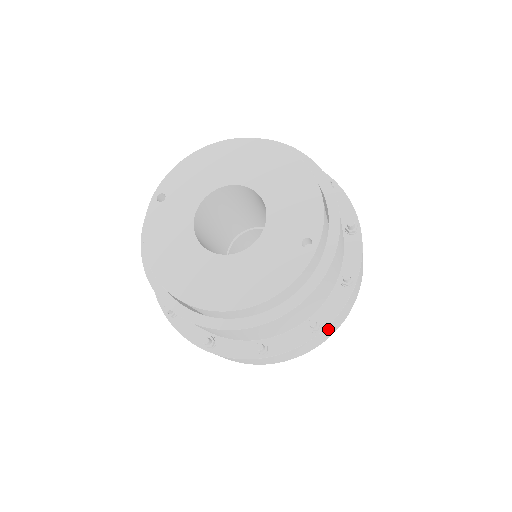
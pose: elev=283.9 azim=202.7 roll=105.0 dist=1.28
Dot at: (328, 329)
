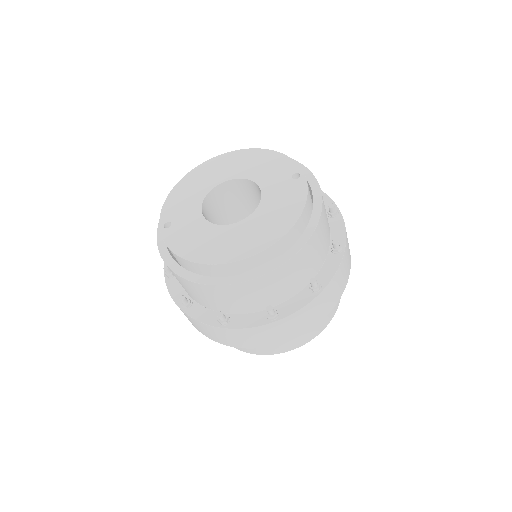
Dot at: (347, 251)
